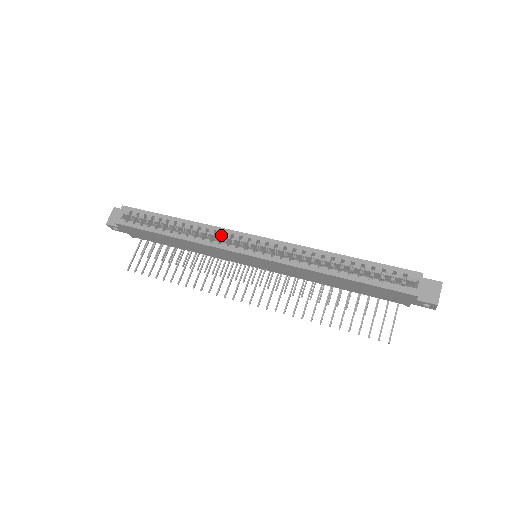
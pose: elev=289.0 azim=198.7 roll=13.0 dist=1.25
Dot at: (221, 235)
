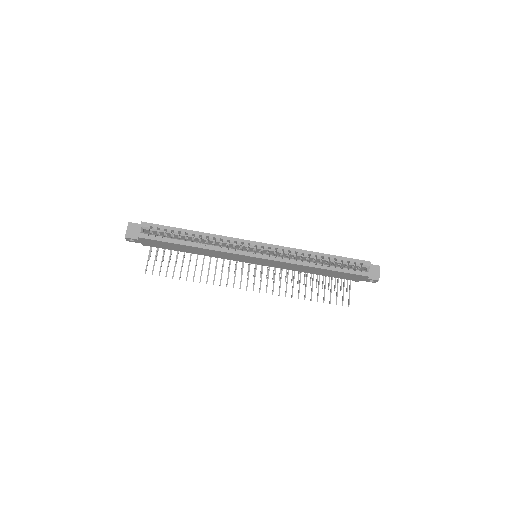
Dot at: (233, 243)
